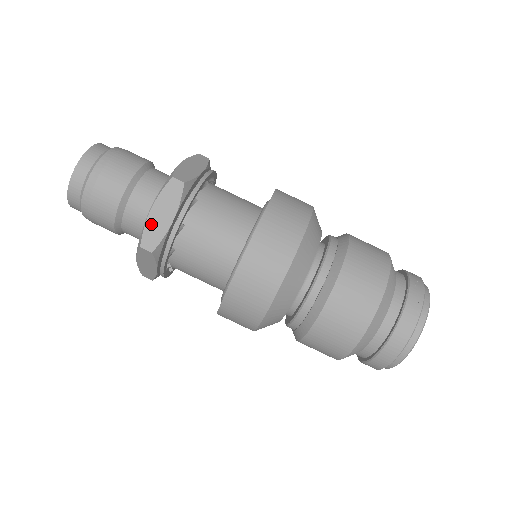
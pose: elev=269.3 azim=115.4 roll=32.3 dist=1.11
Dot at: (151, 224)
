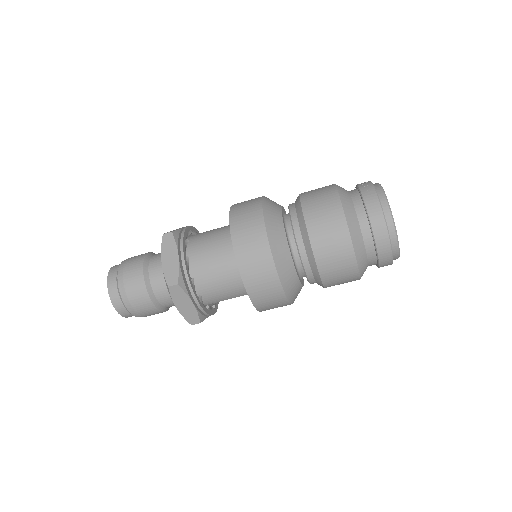
Dot at: (167, 269)
